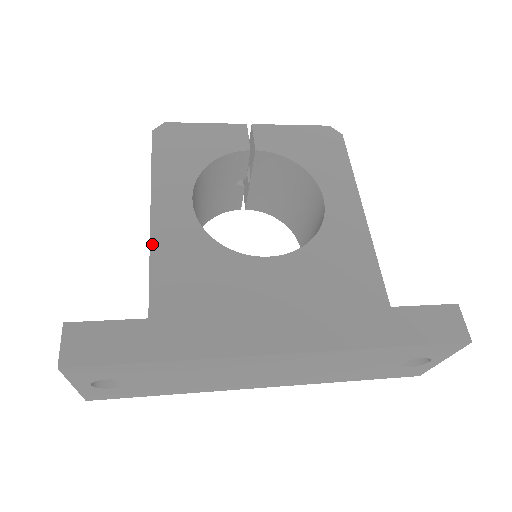
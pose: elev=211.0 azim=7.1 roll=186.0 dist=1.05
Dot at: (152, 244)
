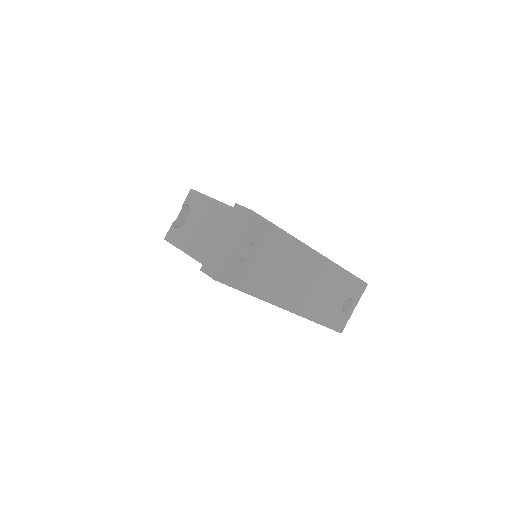
Dot at: occluded
